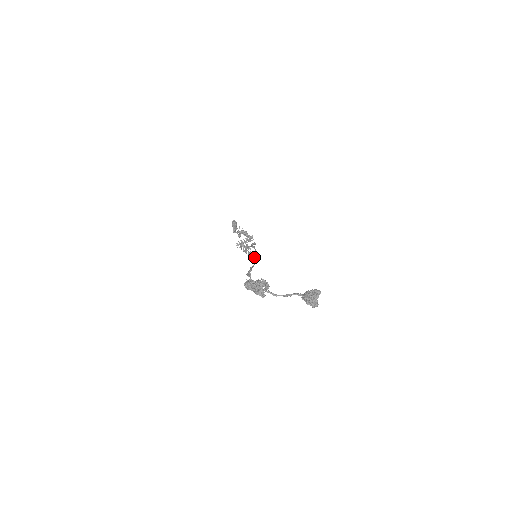
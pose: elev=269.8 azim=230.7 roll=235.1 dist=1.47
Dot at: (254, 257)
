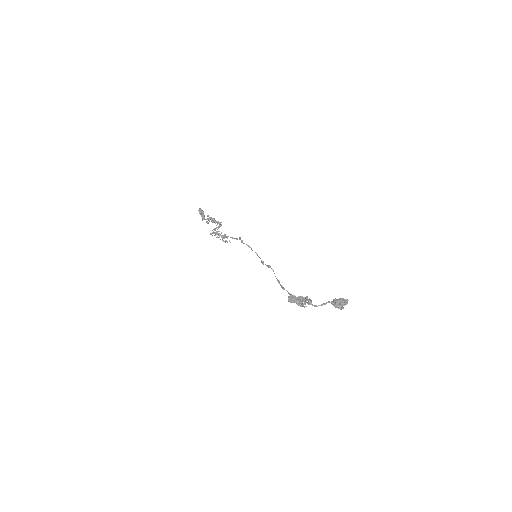
Dot at: (269, 265)
